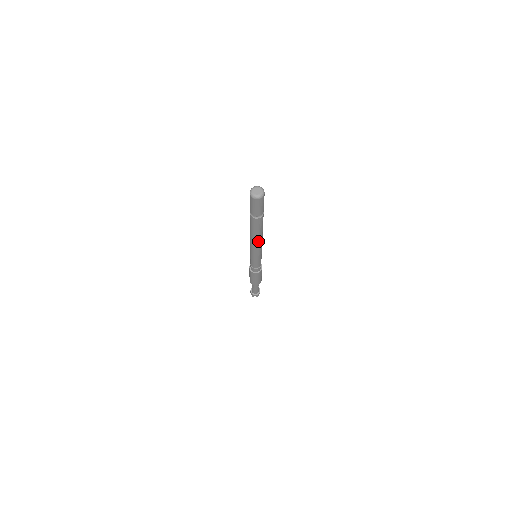
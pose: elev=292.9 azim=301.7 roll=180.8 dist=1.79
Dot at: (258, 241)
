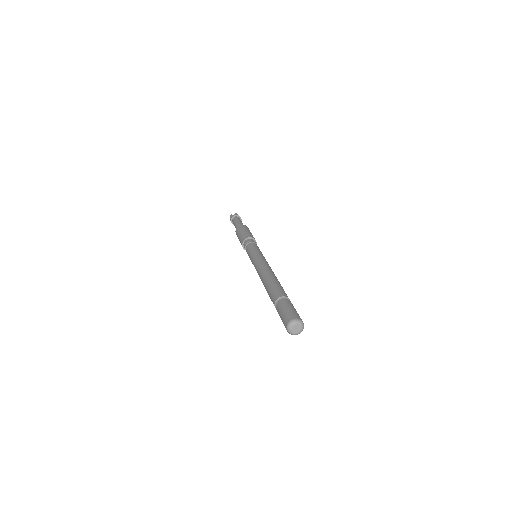
Dot at: occluded
